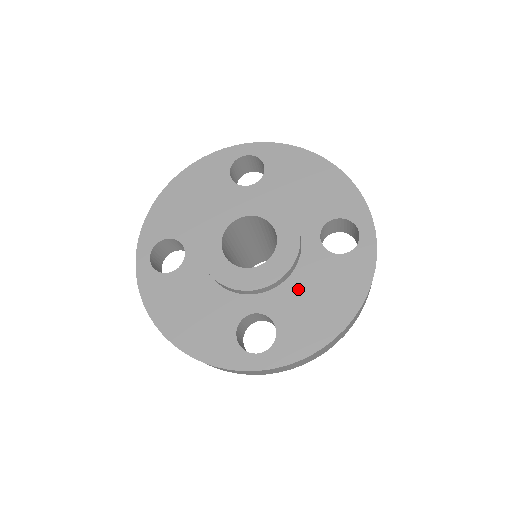
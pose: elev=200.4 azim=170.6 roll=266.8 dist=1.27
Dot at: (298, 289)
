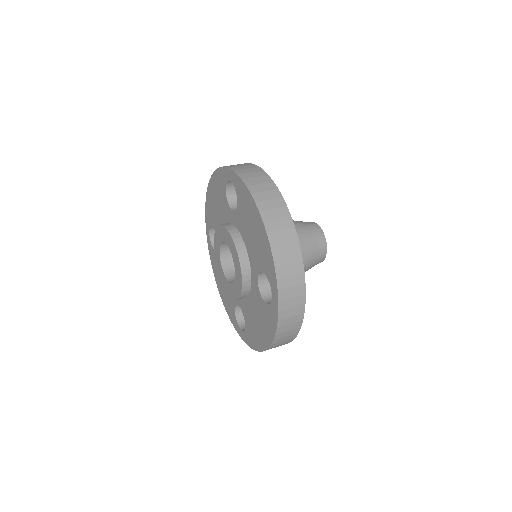
Dot at: (251, 308)
